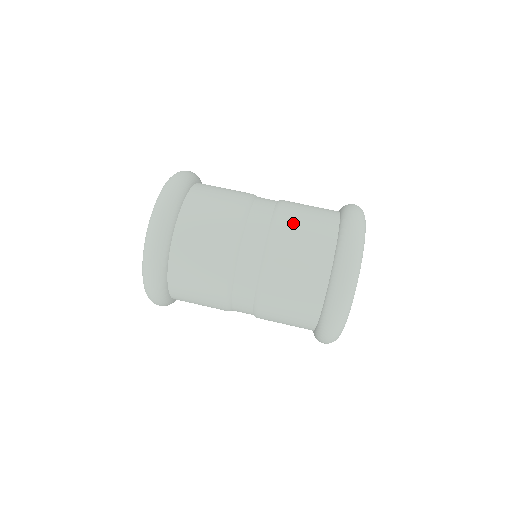
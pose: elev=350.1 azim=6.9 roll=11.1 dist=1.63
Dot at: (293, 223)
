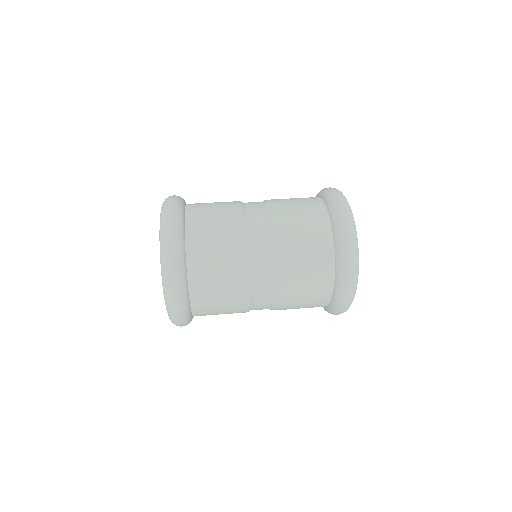
Dot at: (282, 199)
